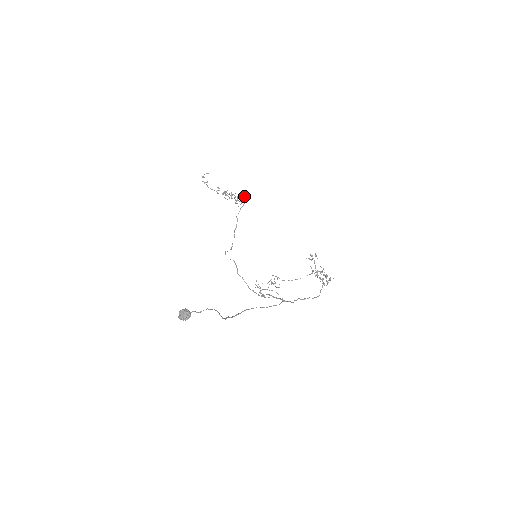
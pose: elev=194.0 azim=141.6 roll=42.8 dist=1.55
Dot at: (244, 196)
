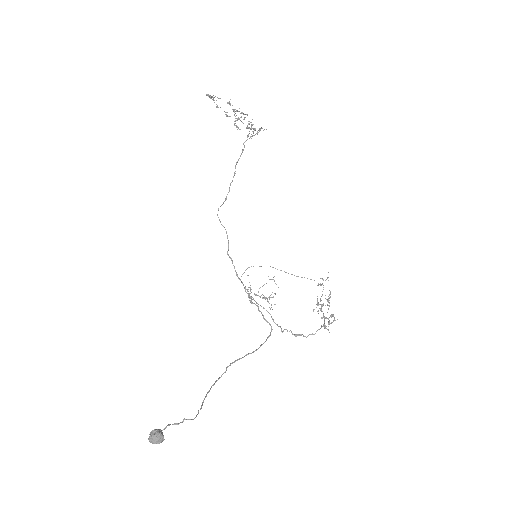
Dot at: (262, 128)
